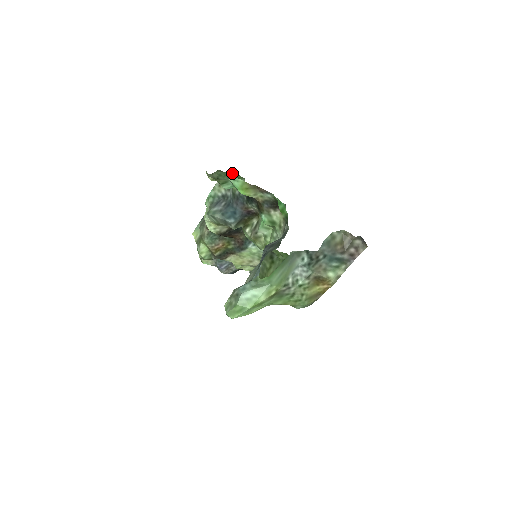
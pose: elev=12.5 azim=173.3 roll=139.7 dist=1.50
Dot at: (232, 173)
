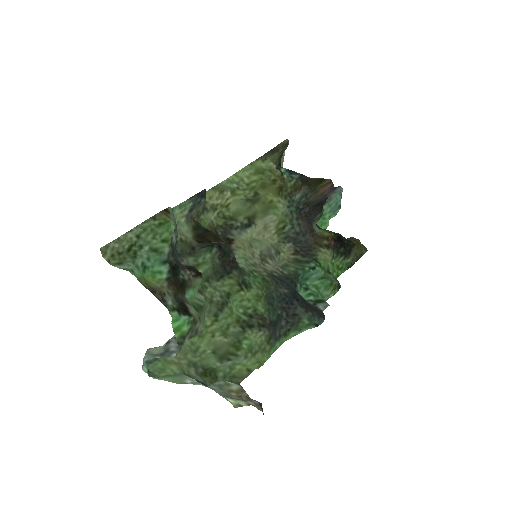
Dot at: (163, 228)
